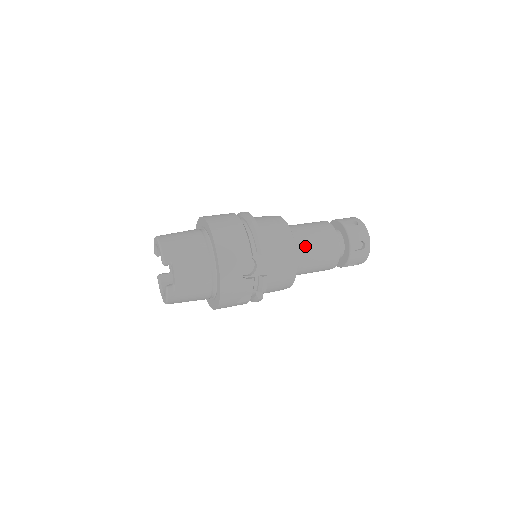
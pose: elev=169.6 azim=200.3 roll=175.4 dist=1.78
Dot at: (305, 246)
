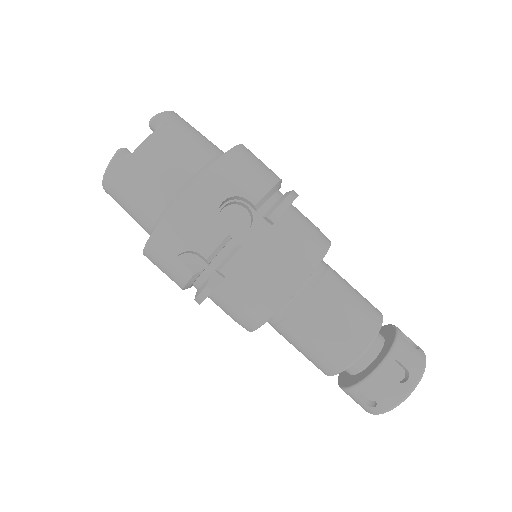
Dot at: (328, 290)
